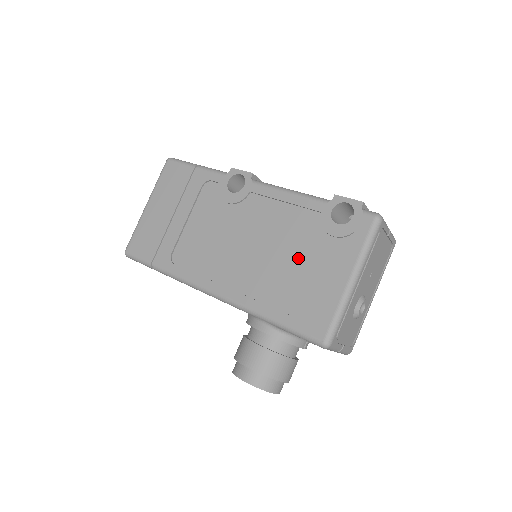
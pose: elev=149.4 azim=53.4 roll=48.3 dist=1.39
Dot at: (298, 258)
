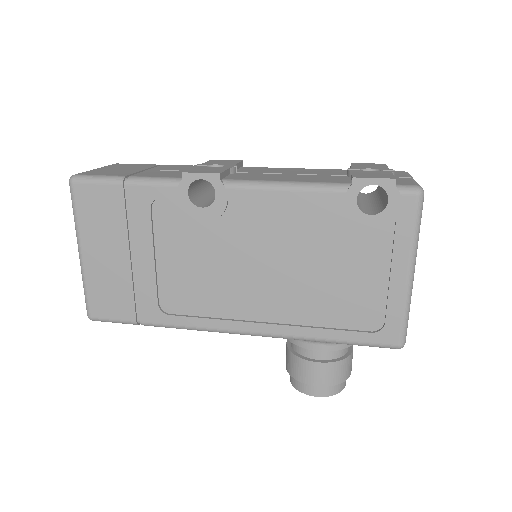
Dot at: (333, 267)
